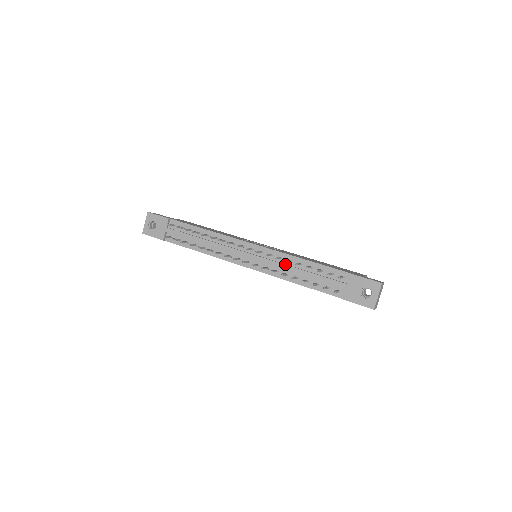
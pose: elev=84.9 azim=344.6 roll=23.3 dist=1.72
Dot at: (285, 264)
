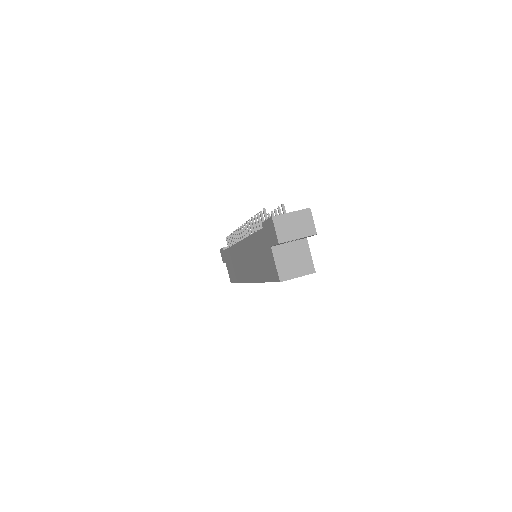
Dot at: occluded
